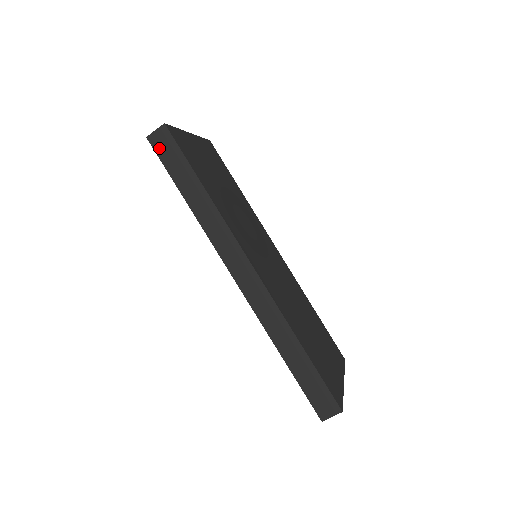
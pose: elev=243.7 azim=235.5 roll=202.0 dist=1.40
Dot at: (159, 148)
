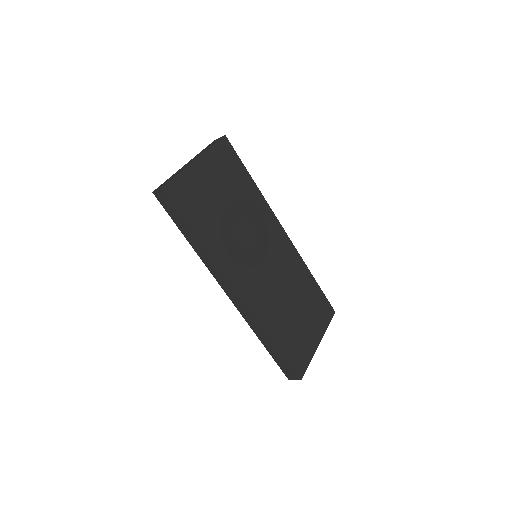
Dot at: (163, 202)
